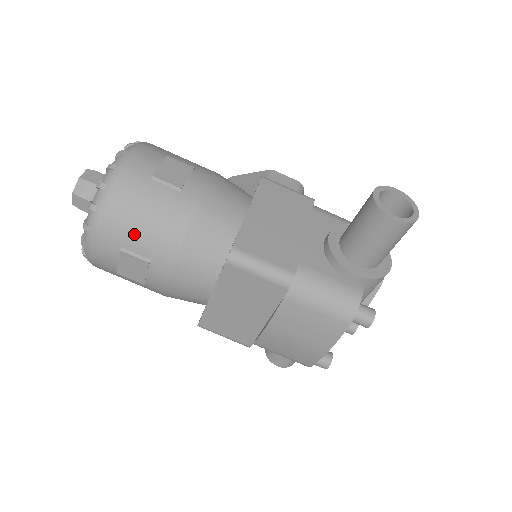
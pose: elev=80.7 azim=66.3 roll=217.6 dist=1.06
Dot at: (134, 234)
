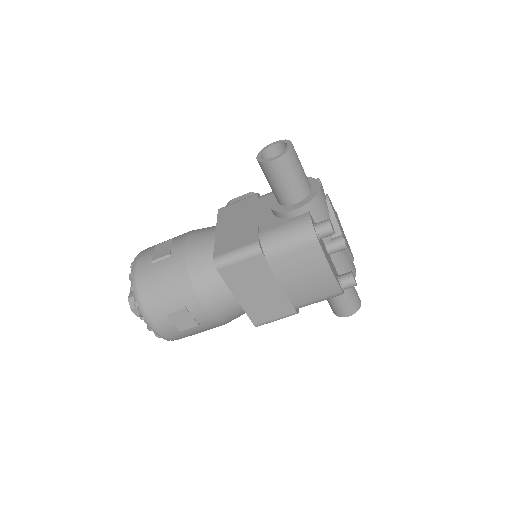
Dot at: (165, 299)
